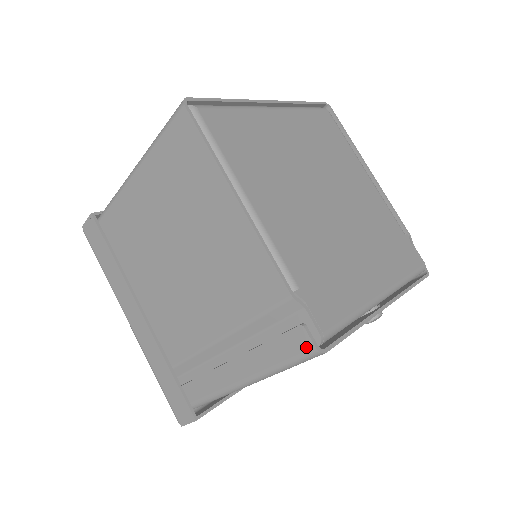
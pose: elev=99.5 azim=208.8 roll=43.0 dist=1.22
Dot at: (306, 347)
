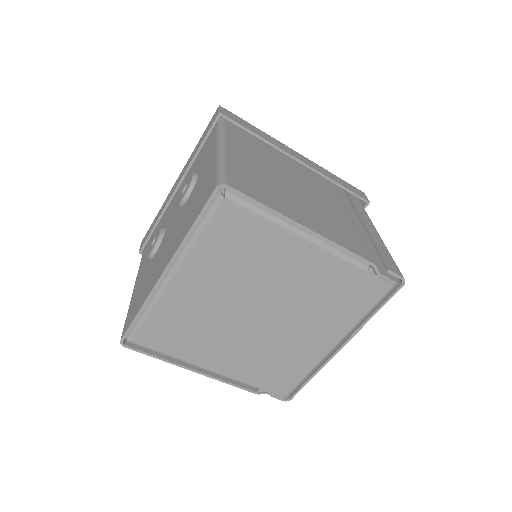
Dot at: occluded
